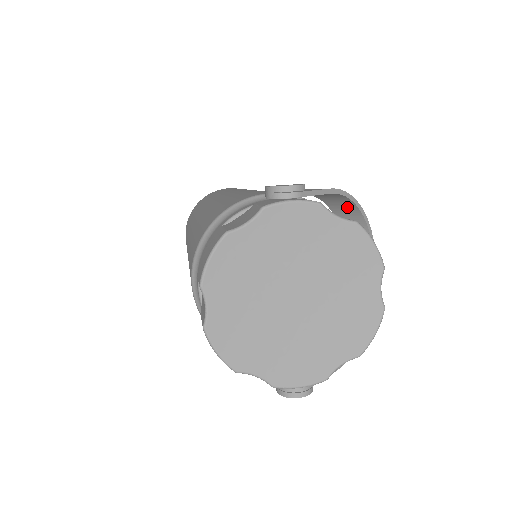
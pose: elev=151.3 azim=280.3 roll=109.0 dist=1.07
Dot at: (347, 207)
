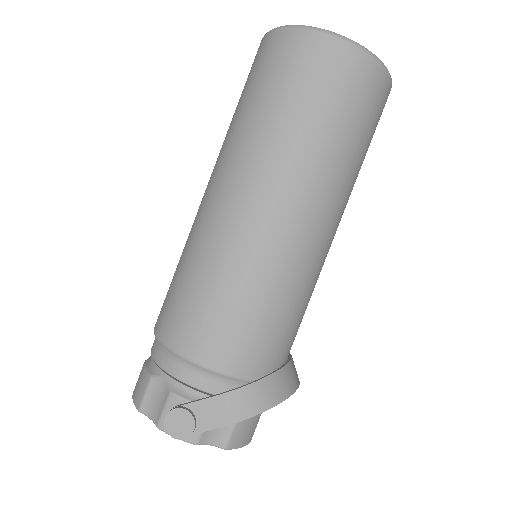
Dot at: (265, 398)
